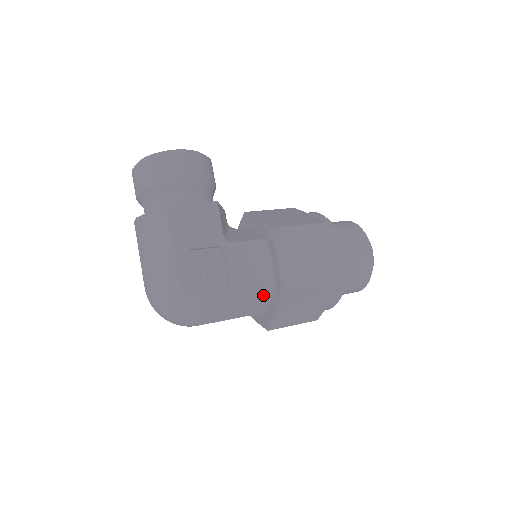
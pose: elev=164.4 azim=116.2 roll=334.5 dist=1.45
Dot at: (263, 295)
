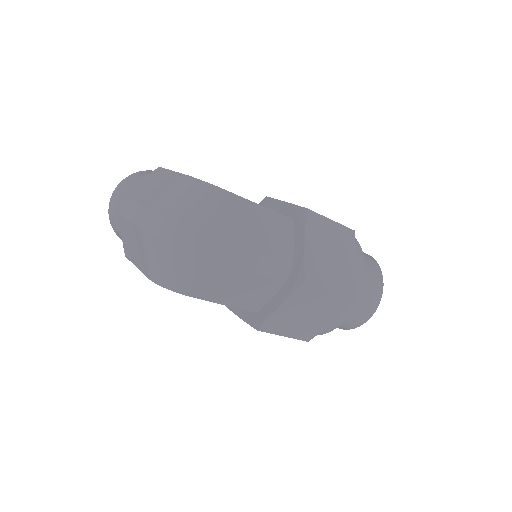
Dot at: (283, 224)
